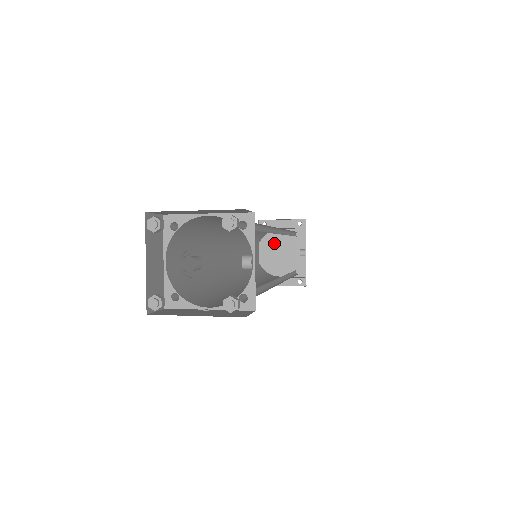
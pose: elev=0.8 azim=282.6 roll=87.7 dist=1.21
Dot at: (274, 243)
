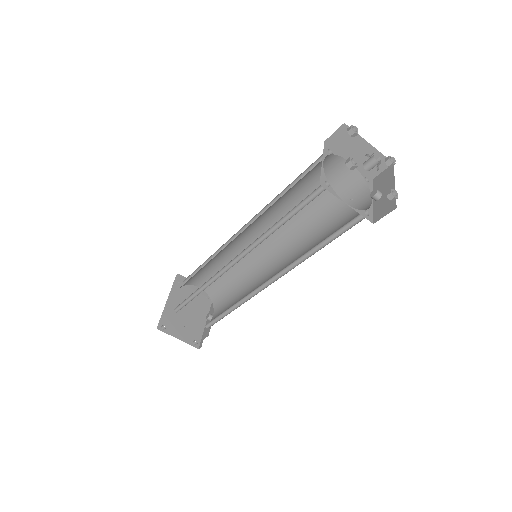
Dot at: (182, 300)
